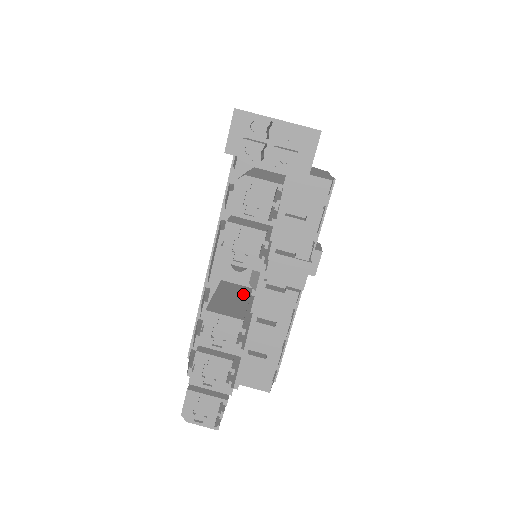
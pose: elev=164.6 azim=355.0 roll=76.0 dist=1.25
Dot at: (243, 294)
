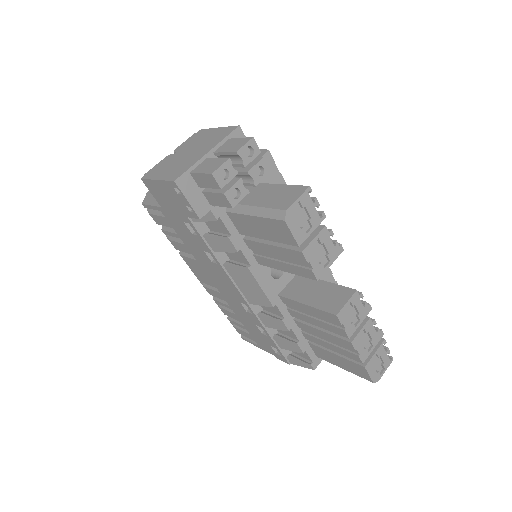
Dot at: (308, 282)
